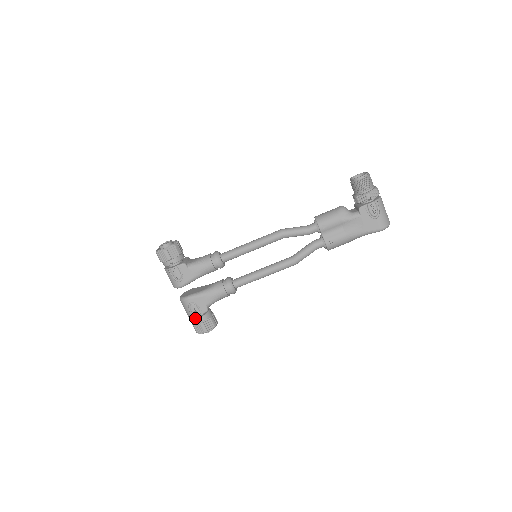
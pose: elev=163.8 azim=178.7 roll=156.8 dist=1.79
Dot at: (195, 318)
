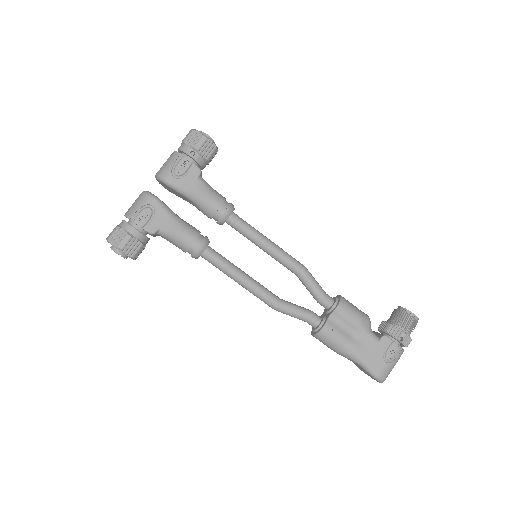
Dot at: (131, 224)
